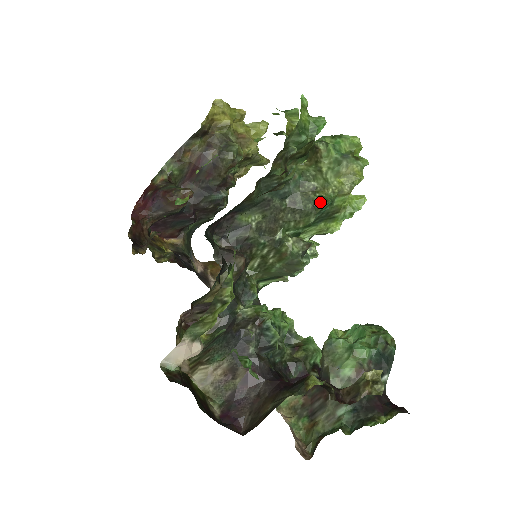
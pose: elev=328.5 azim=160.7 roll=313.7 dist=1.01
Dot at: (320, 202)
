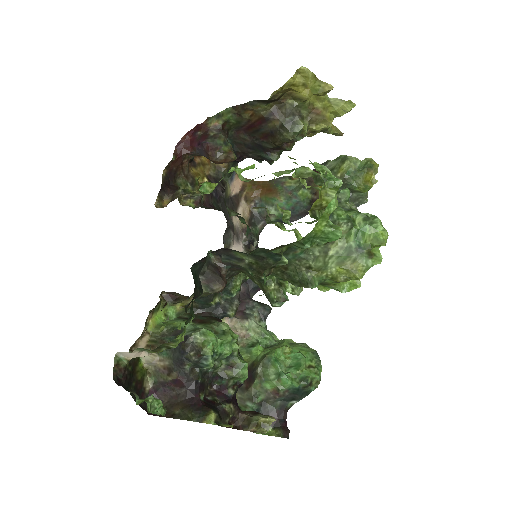
Dot at: (306, 283)
